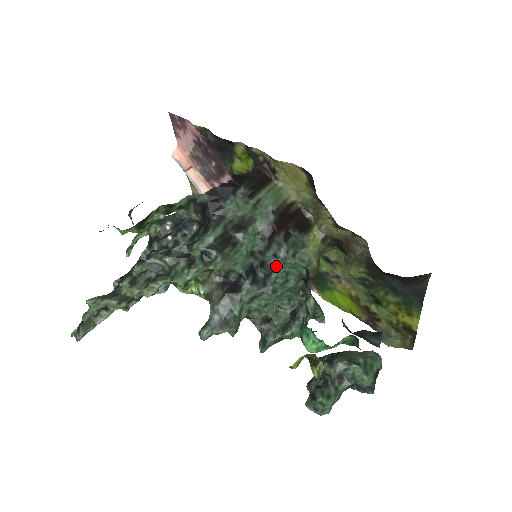
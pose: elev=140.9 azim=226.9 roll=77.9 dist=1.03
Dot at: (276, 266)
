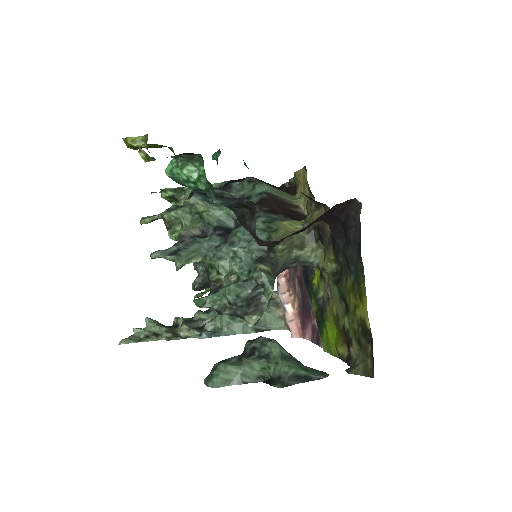
Dot at: occluded
